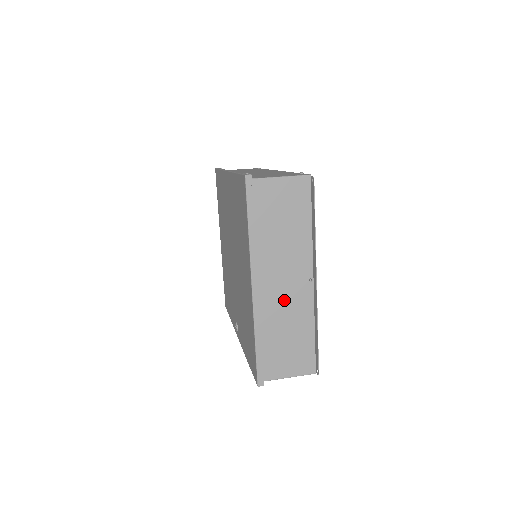
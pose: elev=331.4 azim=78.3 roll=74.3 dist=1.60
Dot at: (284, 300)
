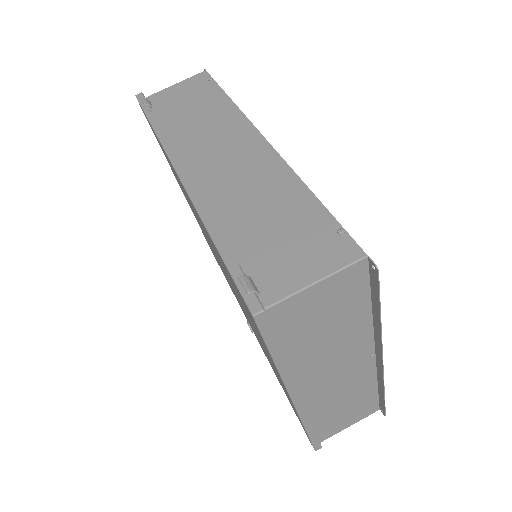
Dot at: (337, 386)
